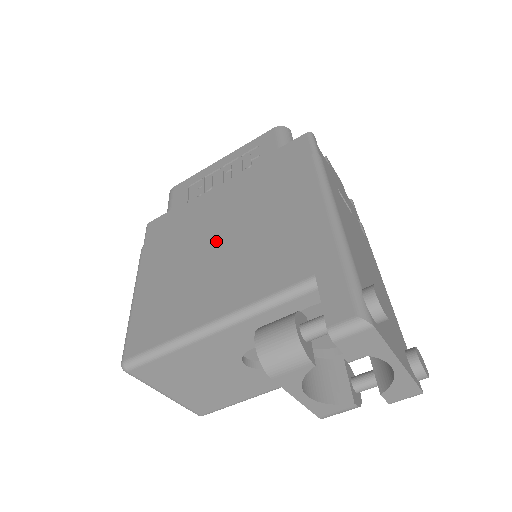
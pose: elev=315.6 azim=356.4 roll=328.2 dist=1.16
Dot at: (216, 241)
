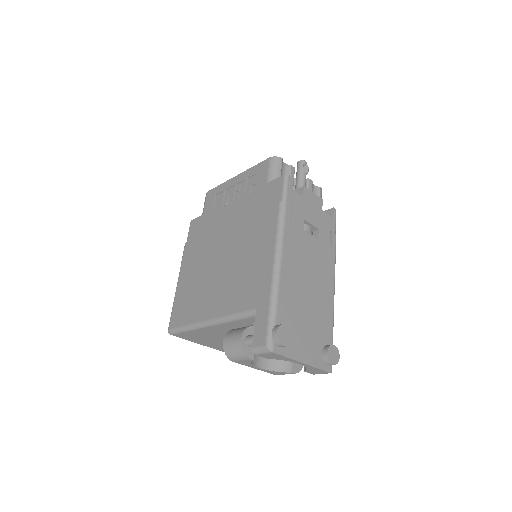
Dot at: (220, 257)
